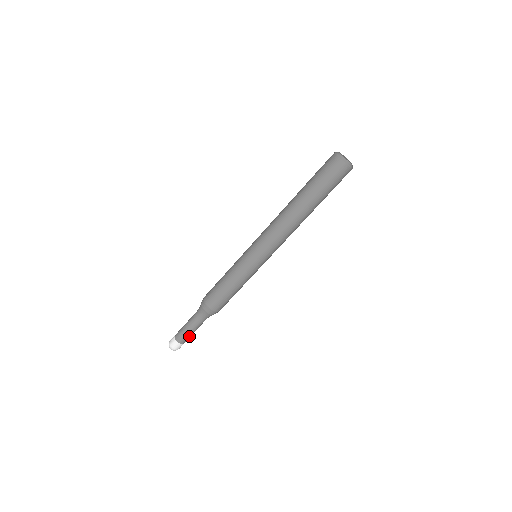
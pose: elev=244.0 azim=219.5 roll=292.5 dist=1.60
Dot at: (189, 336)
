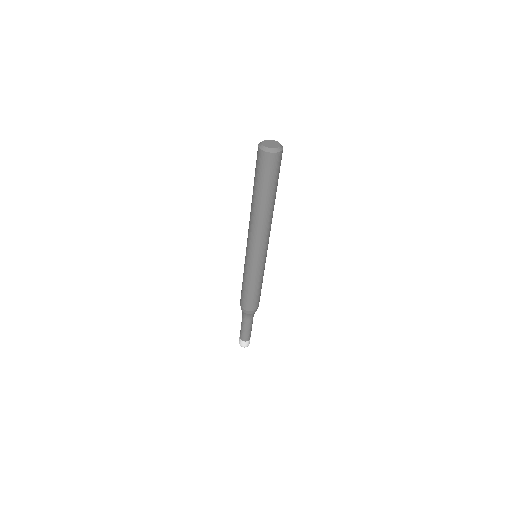
Dot at: (249, 334)
